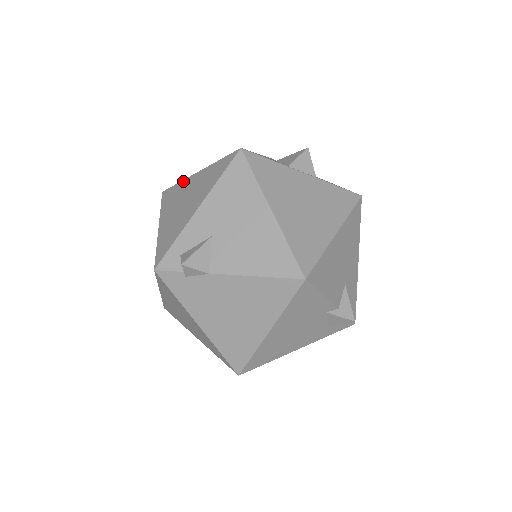
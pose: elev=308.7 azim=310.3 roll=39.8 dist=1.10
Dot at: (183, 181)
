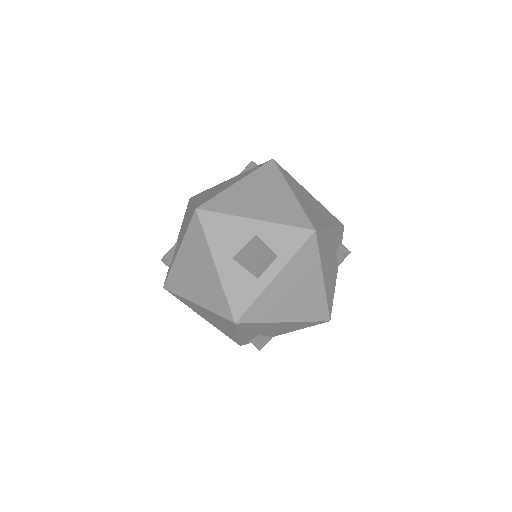
Dot at: (185, 300)
